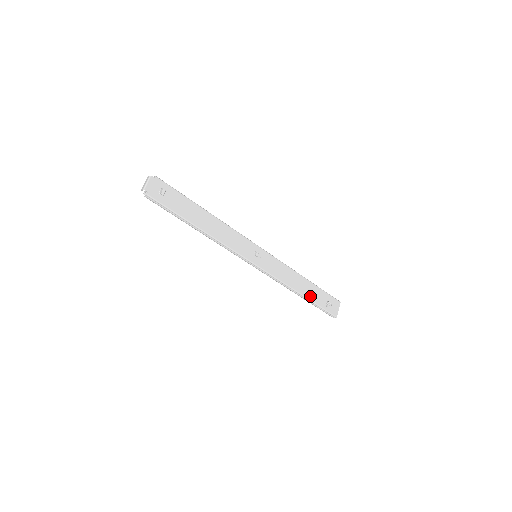
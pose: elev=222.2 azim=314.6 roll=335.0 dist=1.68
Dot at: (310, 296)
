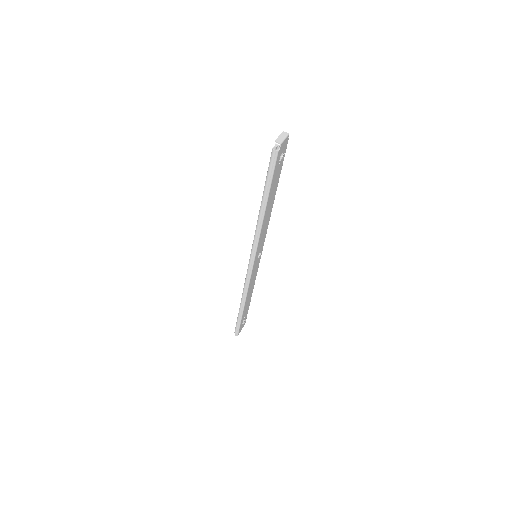
Dot at: occluded
